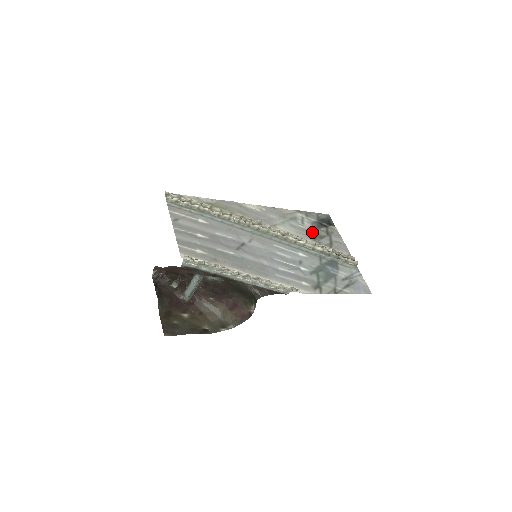
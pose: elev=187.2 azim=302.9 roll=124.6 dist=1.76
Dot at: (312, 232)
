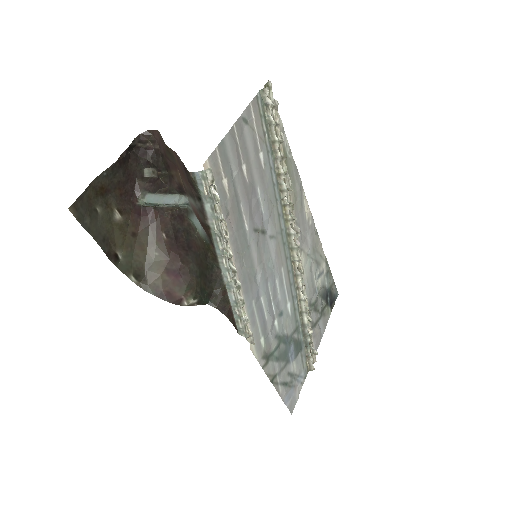
Dot at: (316, 295)
